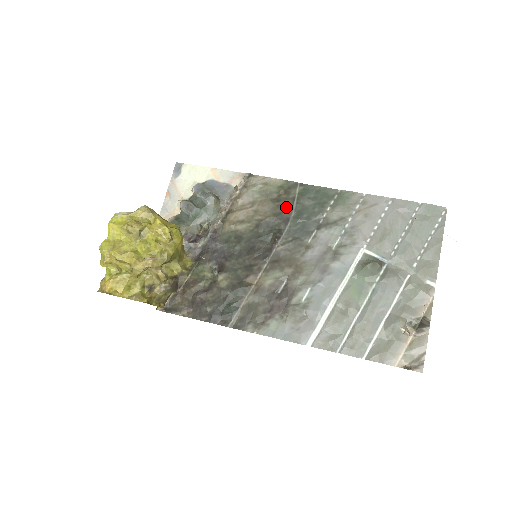
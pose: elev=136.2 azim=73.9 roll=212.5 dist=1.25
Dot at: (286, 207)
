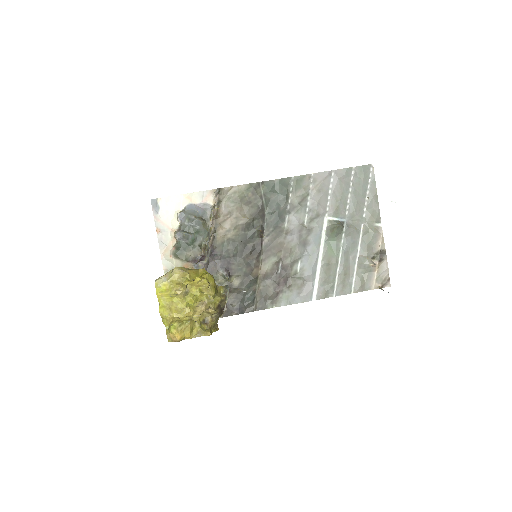
Dot at: (258, 206)
